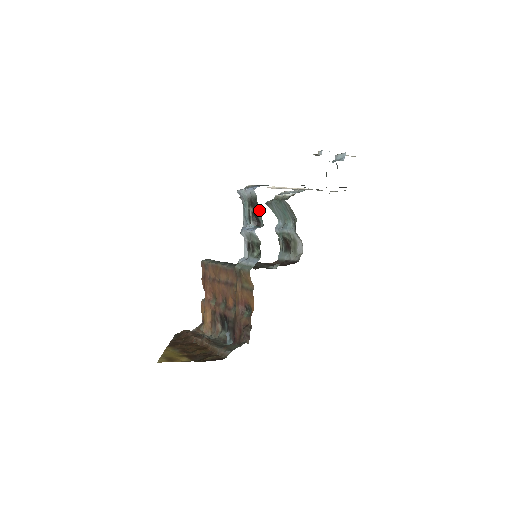
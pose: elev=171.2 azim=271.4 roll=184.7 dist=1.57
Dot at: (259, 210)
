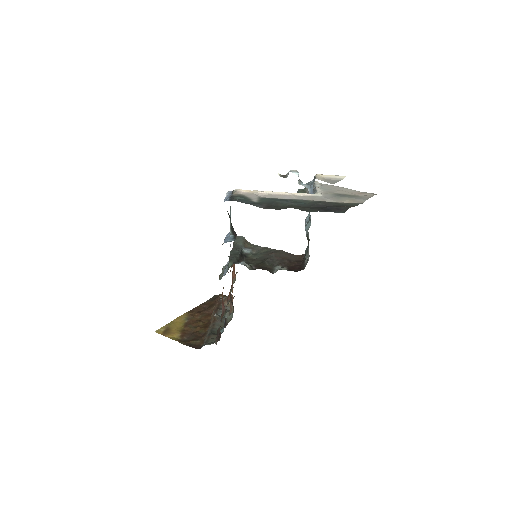
Dot at: occluded
